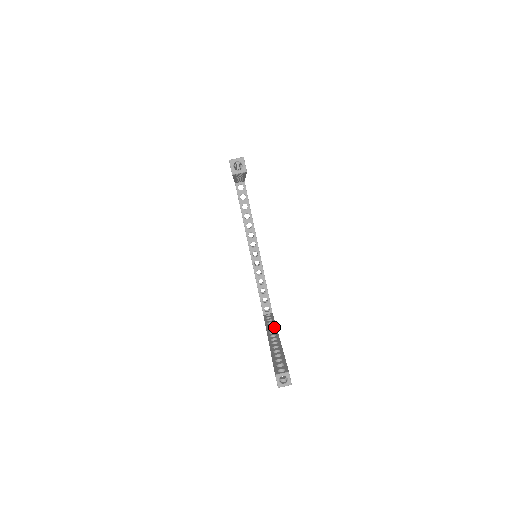
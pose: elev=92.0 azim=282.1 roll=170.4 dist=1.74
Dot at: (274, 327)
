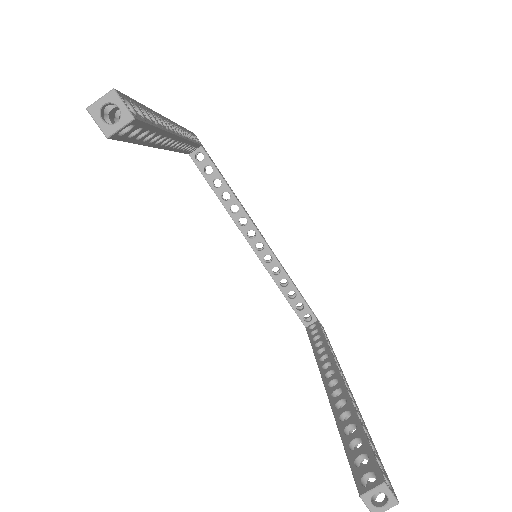
Dot at: (326, 352)
